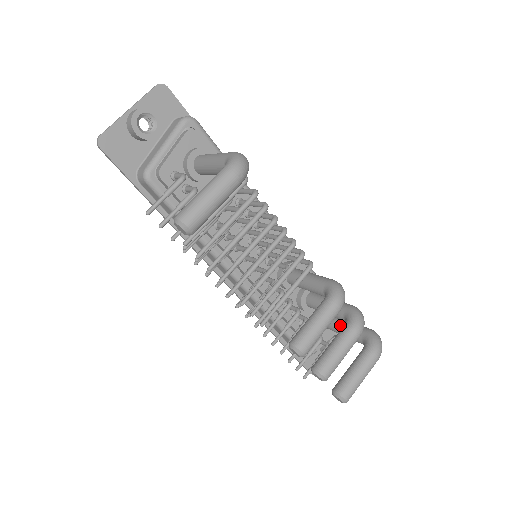
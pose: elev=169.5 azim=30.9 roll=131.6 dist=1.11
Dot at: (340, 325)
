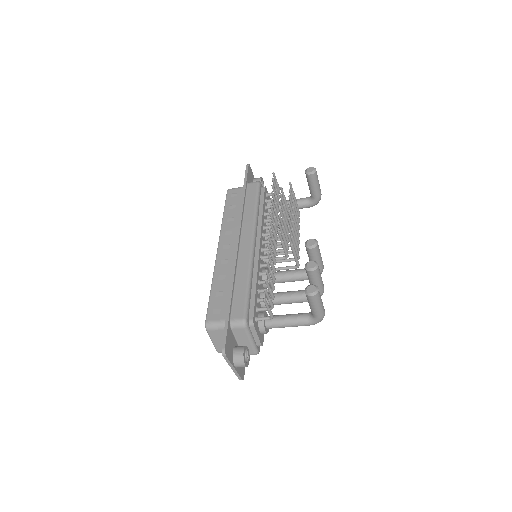
Dot at: occluded
